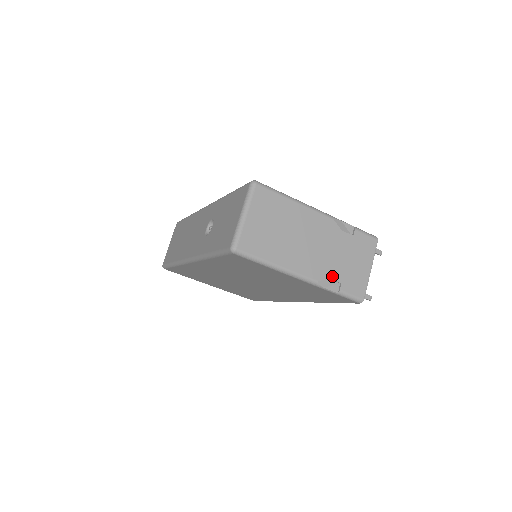
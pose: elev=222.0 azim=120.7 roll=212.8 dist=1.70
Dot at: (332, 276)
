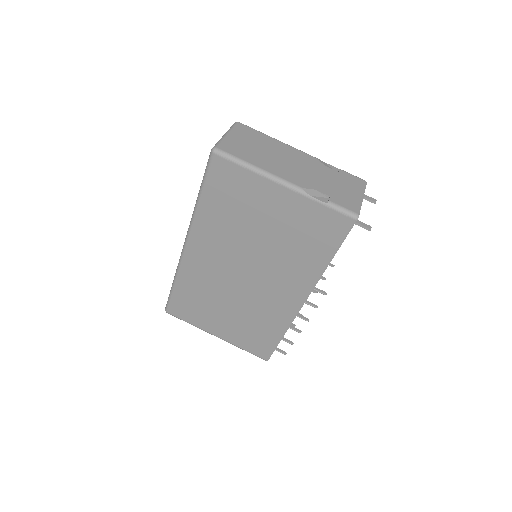
Dot at: (318, 189)
